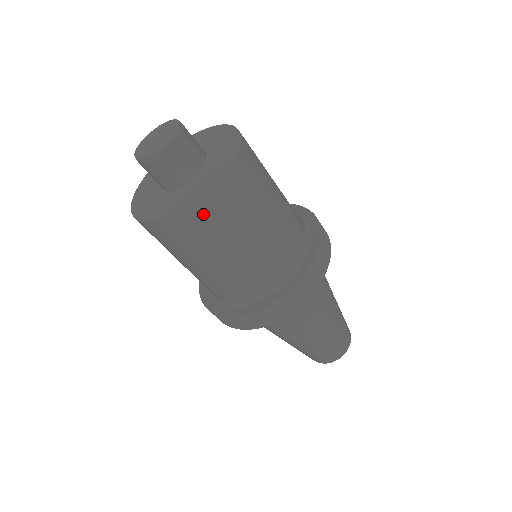
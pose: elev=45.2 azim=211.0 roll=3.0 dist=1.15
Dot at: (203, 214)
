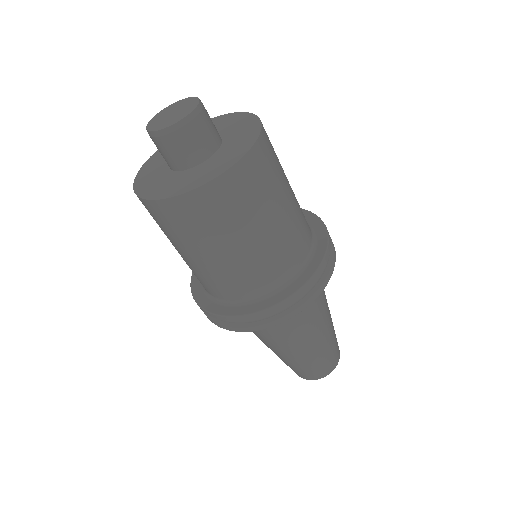
Dot at: (207, 201)
